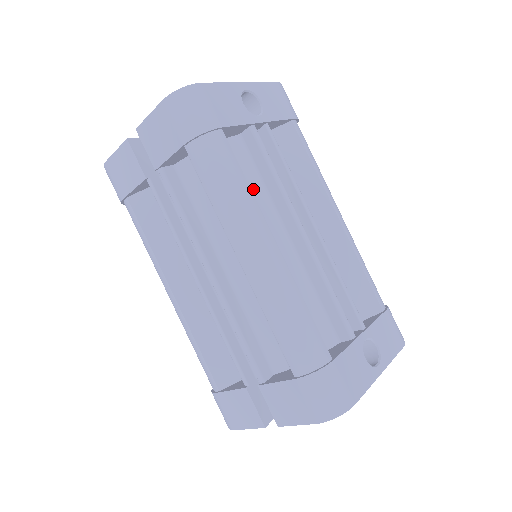
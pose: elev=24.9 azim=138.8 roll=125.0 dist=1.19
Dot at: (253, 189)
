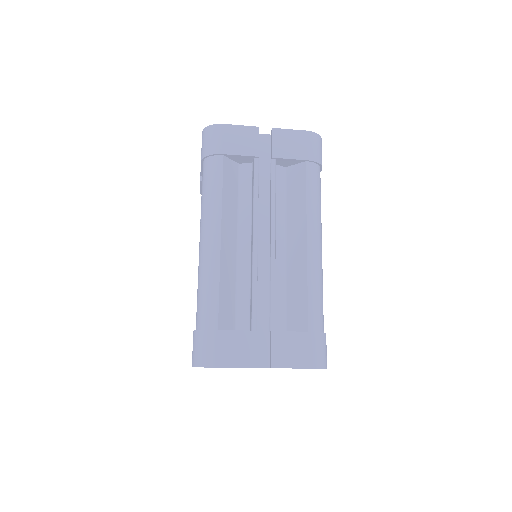
Dot at: occluded
